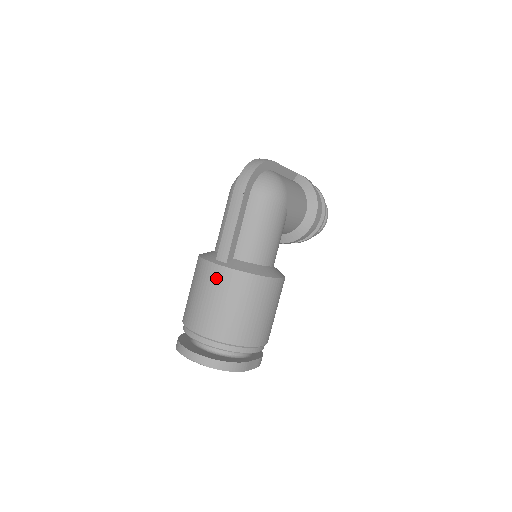
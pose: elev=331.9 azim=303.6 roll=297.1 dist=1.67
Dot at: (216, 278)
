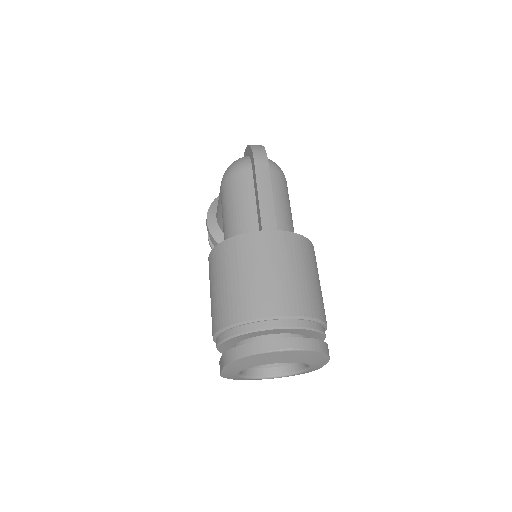
Dot at: (277, 244)
